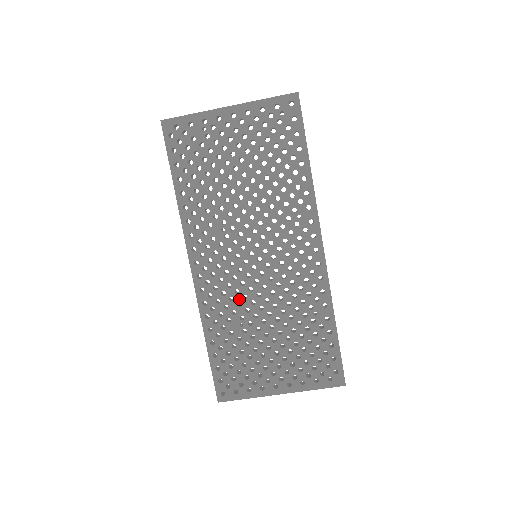
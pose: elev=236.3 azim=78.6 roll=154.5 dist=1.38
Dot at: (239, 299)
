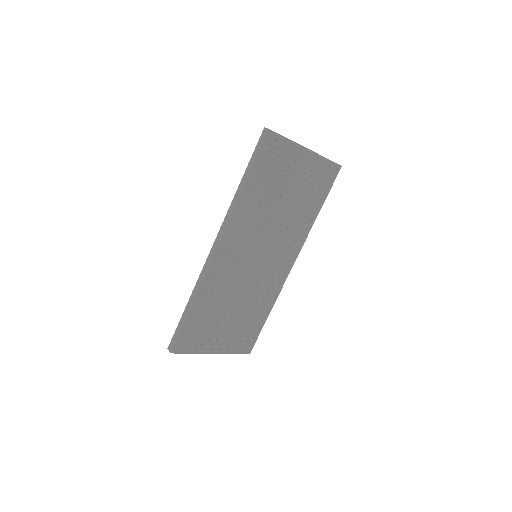
Dot at: (231, 283)
